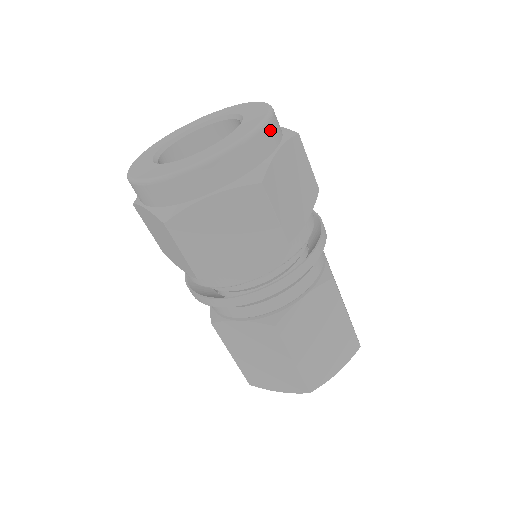
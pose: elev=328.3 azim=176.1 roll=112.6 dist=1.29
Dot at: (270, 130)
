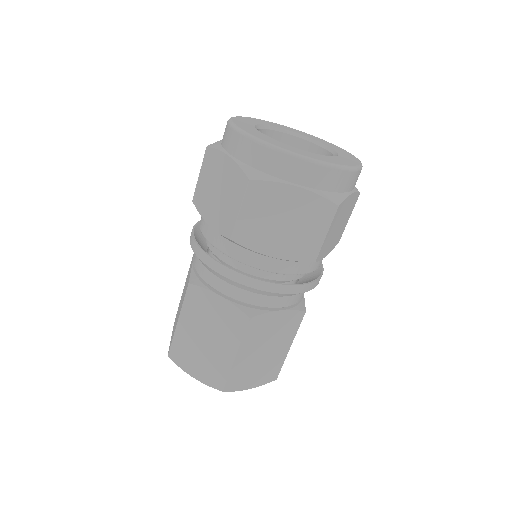
Dot at: (358, 176)
